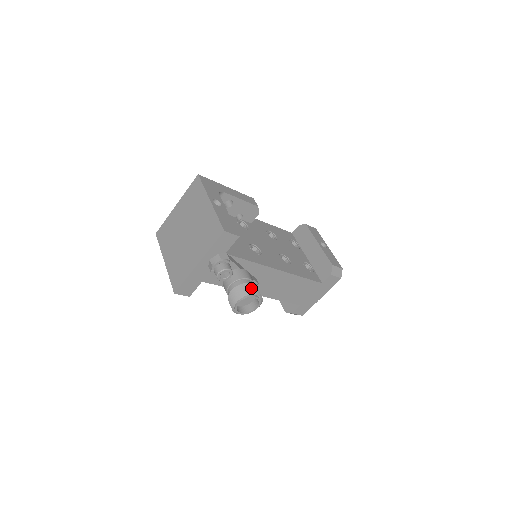
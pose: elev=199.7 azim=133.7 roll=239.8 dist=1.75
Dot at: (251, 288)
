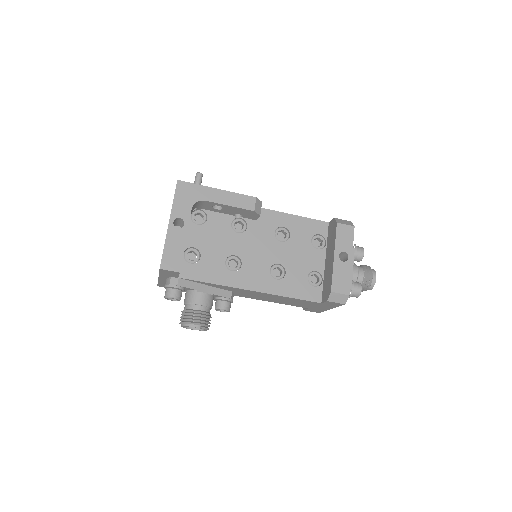
Dot at: (194, 317)
